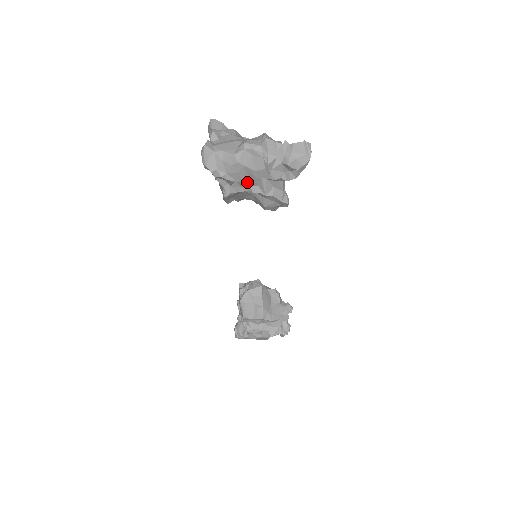
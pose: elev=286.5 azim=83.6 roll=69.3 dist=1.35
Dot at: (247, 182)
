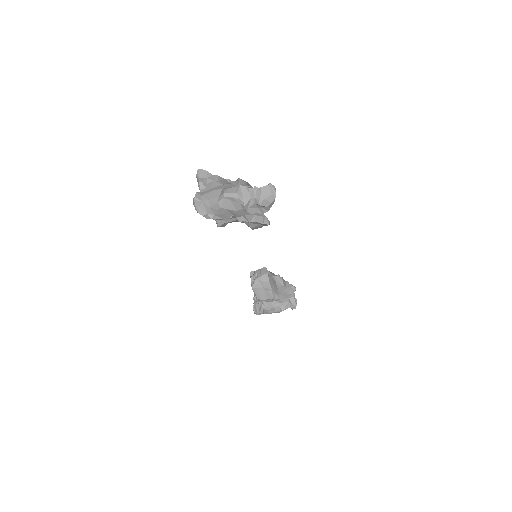
Dot at: (233, 216)
